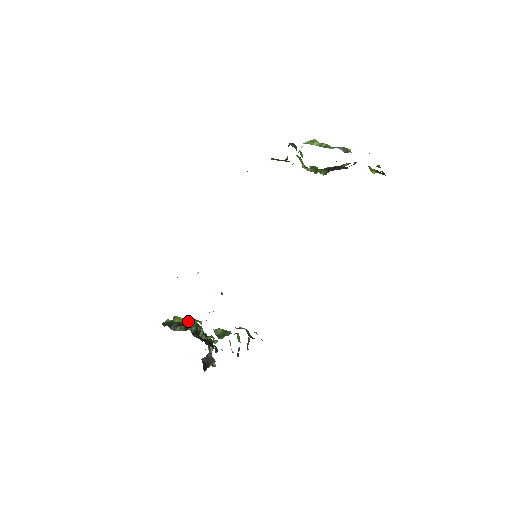
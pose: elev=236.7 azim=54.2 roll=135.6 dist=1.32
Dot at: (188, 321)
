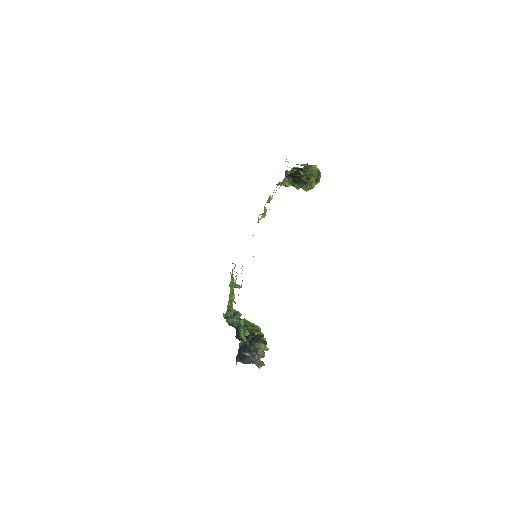
Dot at: (246, 321)
